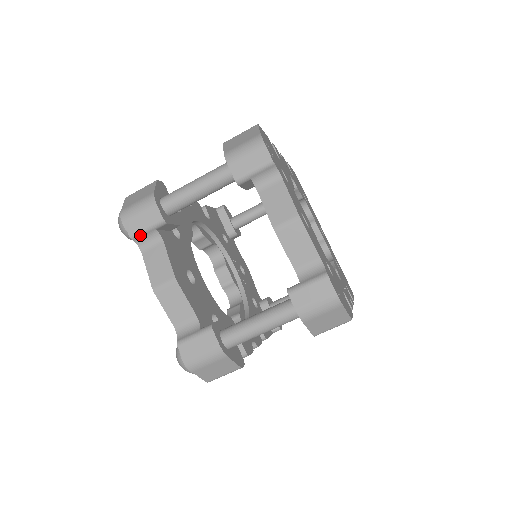
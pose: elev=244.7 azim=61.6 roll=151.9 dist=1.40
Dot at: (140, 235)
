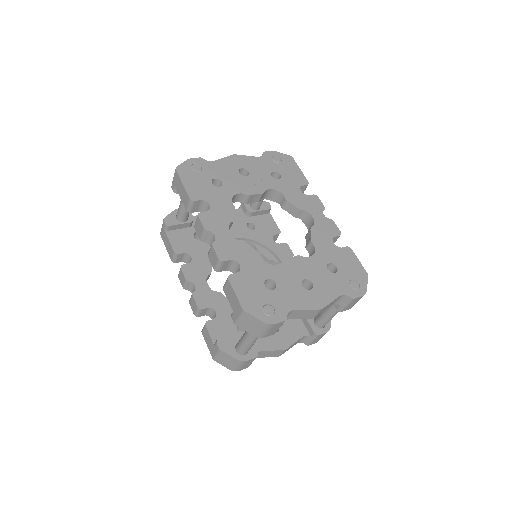
Dot at: (251, 363)
